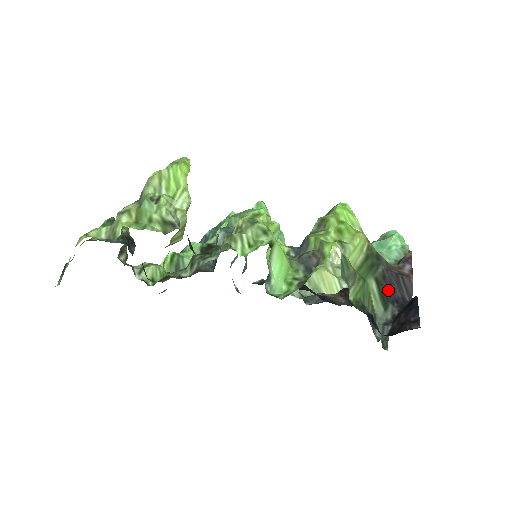
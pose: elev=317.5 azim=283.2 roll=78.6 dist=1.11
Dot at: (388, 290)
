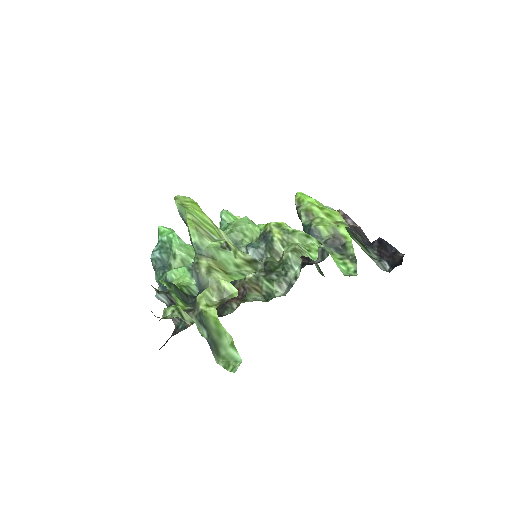
Dot at: (360, 240)
